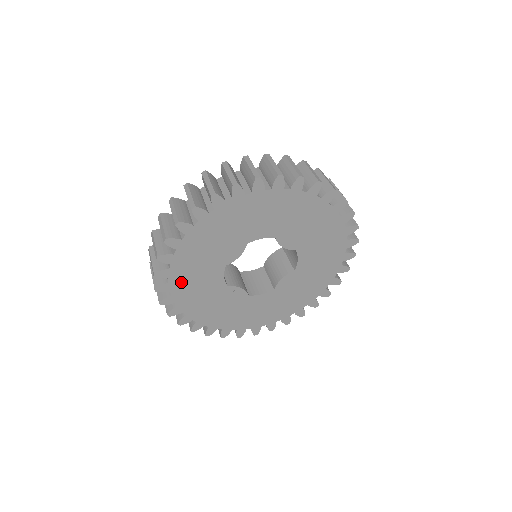
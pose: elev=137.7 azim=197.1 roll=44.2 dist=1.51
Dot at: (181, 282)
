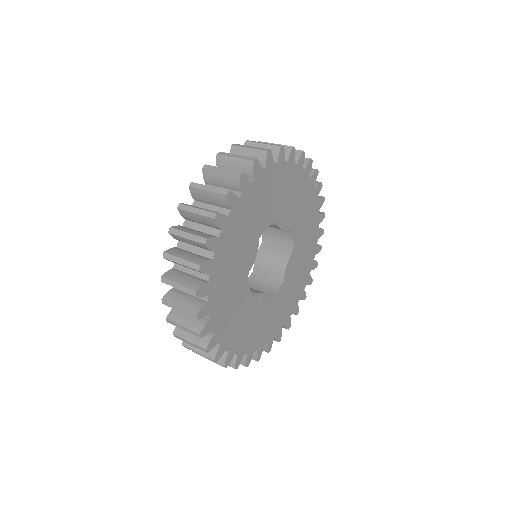
Dot at: (219, 313)
